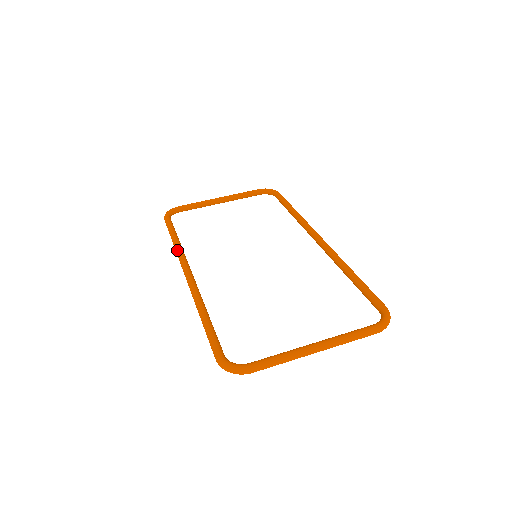
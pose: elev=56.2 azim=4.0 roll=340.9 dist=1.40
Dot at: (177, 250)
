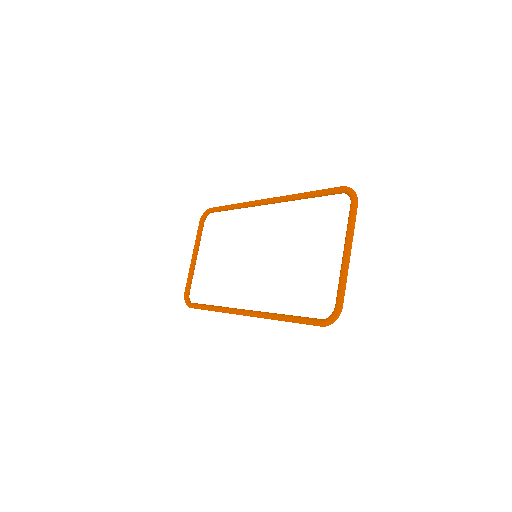
Dot at: (223, 312)
